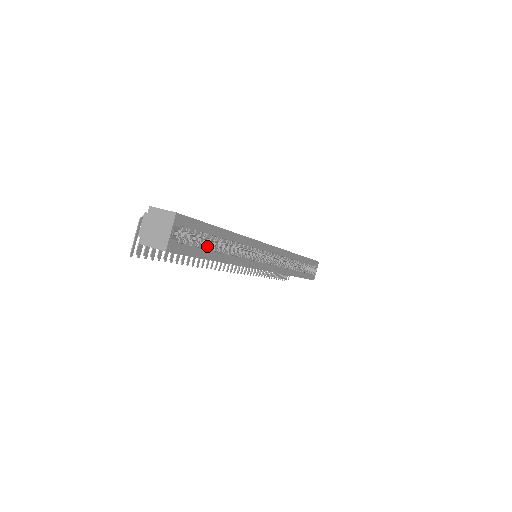
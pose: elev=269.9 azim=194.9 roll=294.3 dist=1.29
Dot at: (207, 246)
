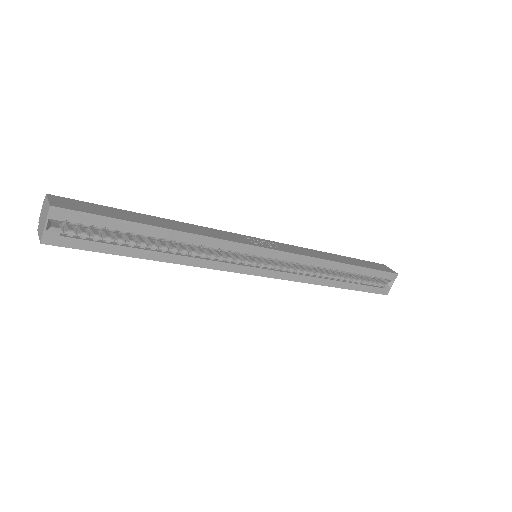
Dot at: (126, 241)
